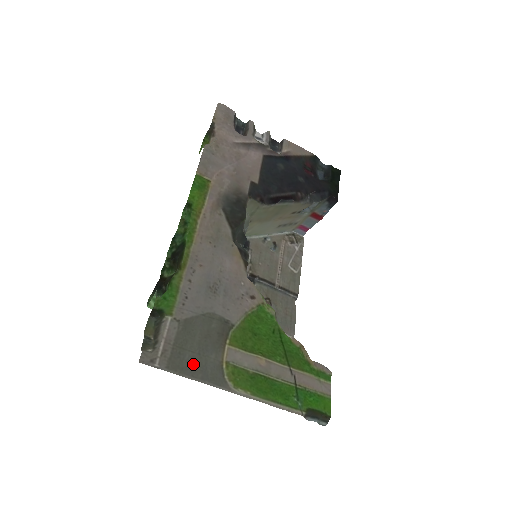
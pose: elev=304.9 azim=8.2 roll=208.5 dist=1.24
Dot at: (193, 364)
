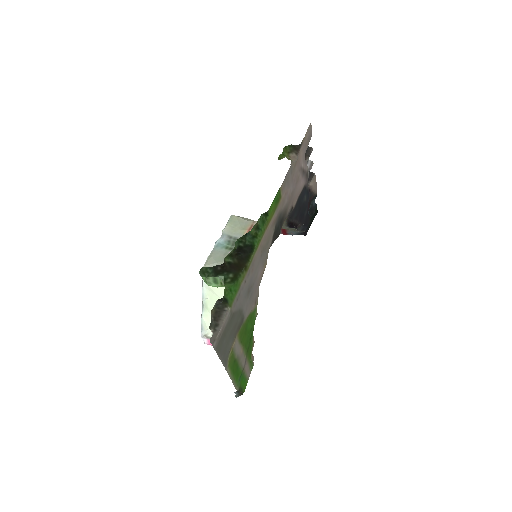
Dot at: (224, 348)
